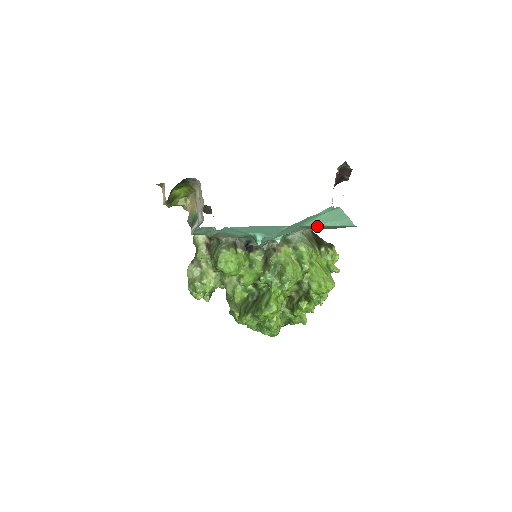
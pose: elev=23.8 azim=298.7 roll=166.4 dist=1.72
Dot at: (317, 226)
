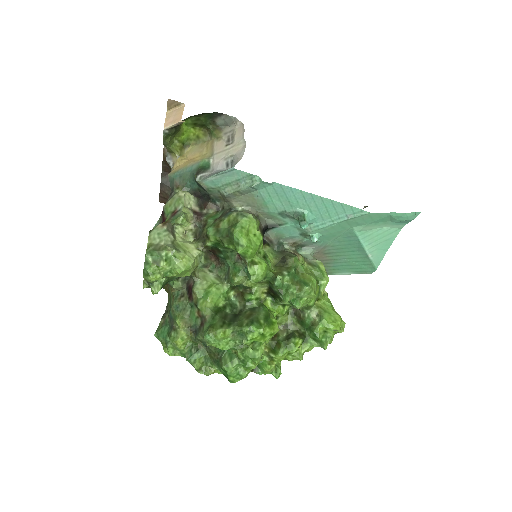
Dot at: (340, 251)
